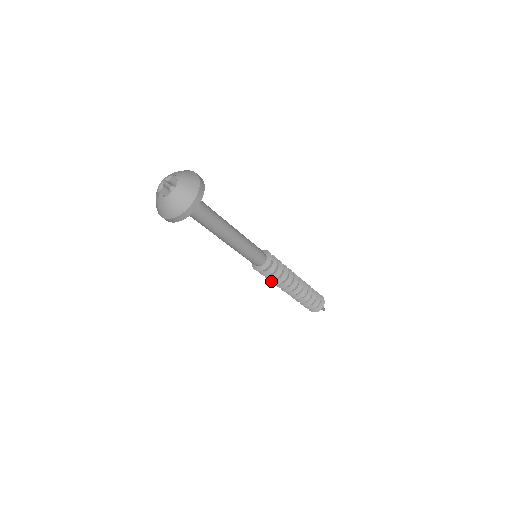
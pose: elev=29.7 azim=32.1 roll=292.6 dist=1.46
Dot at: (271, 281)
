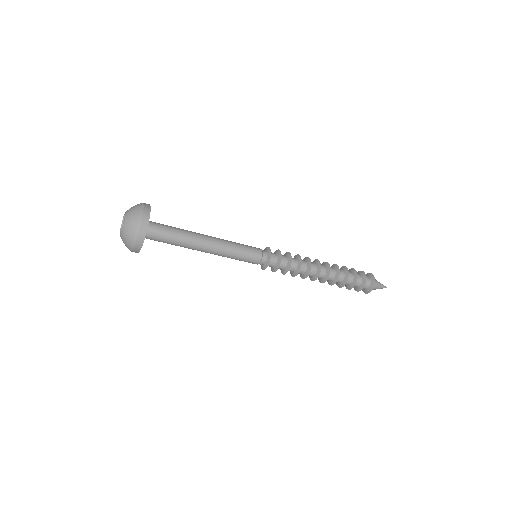
Dot at: occluded
